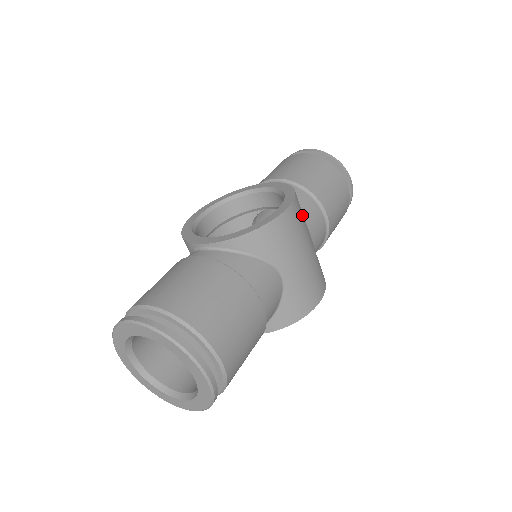
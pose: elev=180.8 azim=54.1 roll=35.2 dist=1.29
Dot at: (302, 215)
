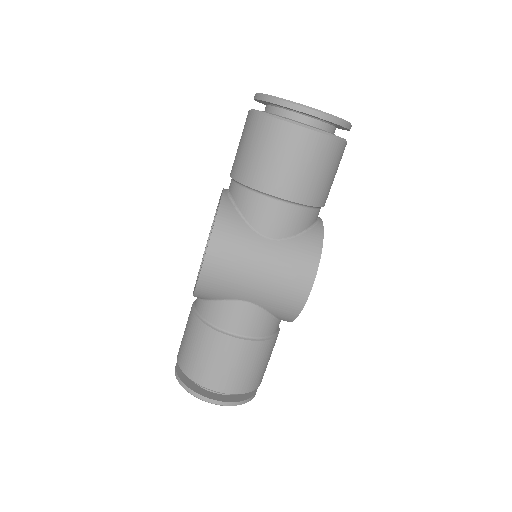
Dot at: (234, 241)
